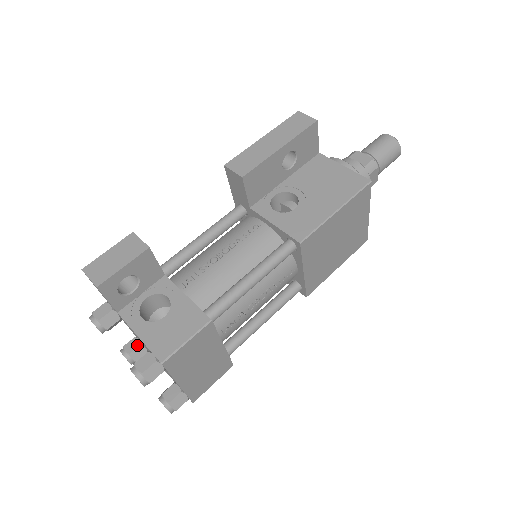
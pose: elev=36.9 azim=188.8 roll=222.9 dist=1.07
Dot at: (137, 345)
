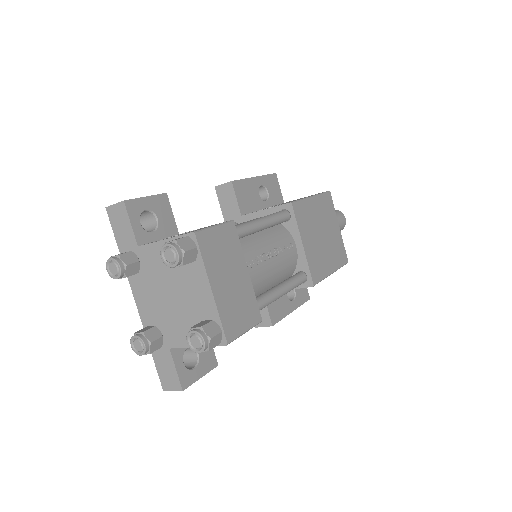
Dot at: (151, 327)
